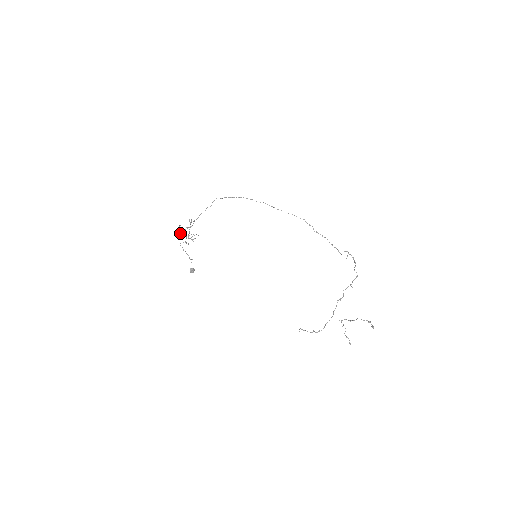
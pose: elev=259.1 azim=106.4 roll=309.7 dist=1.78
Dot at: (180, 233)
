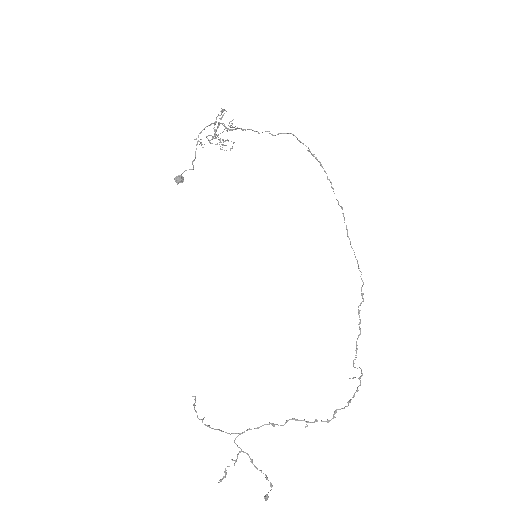
Dot at: occluded
